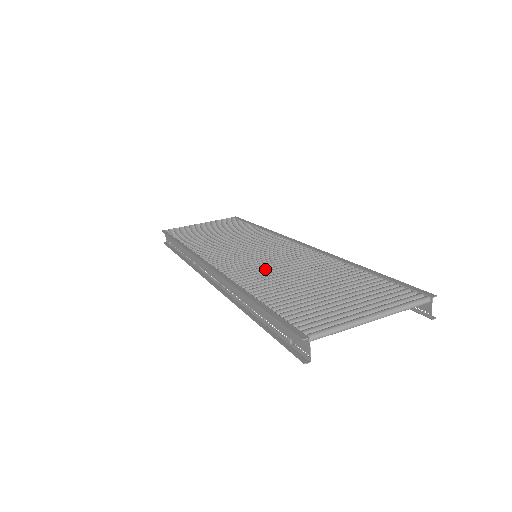
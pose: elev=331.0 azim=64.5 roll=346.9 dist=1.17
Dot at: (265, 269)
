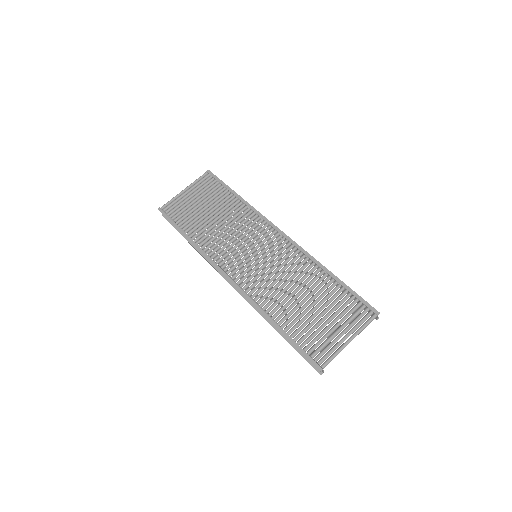
Dot at: (272, 284)
